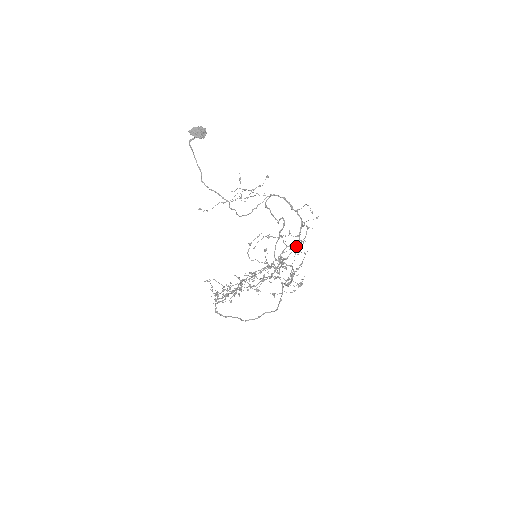
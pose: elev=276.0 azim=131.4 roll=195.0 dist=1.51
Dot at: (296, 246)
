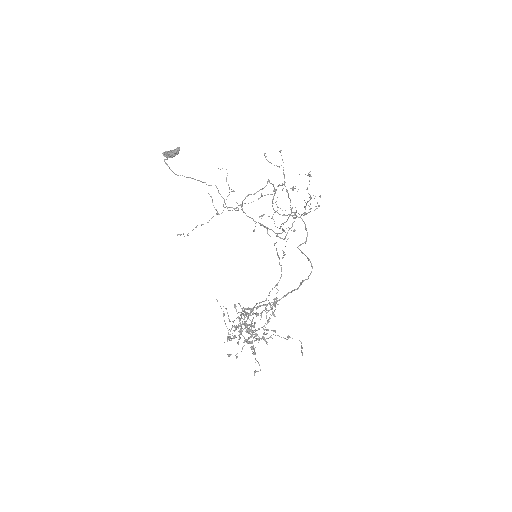
Dot at: occluded
